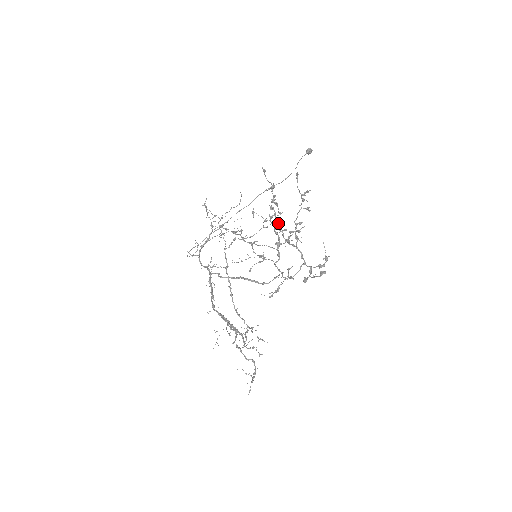
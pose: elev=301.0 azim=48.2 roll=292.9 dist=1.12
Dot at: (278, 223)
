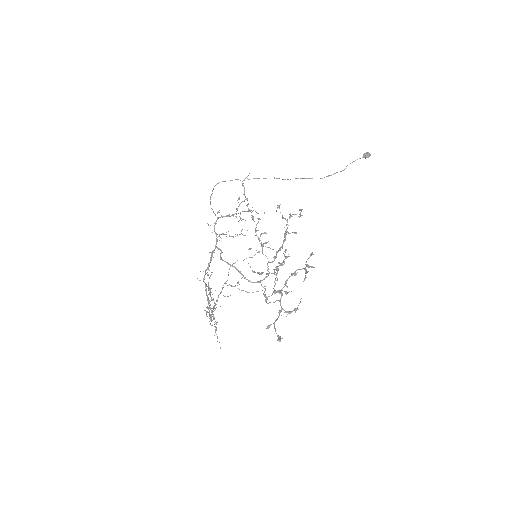
Dot at: occluded
